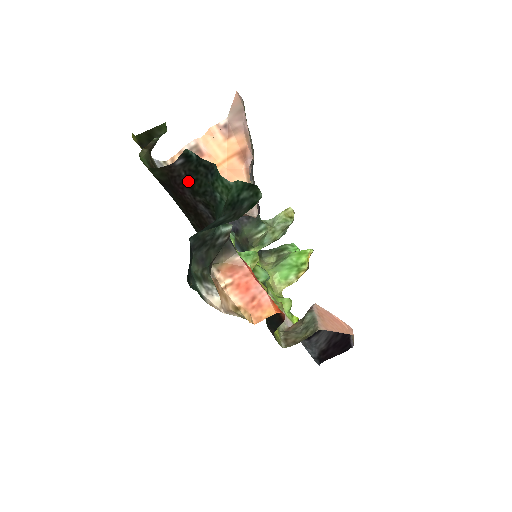
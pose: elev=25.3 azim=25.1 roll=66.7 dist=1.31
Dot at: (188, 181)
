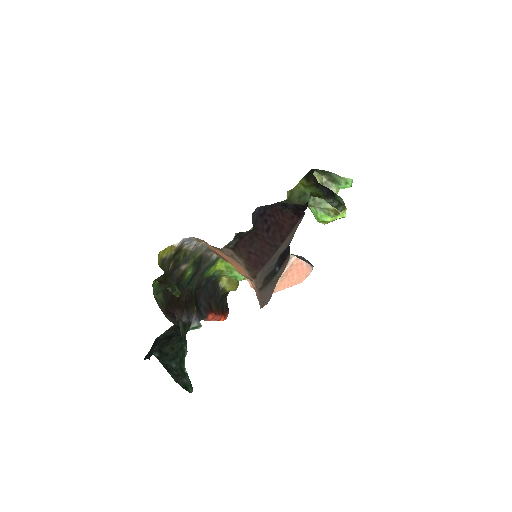
Dot at: occluded
